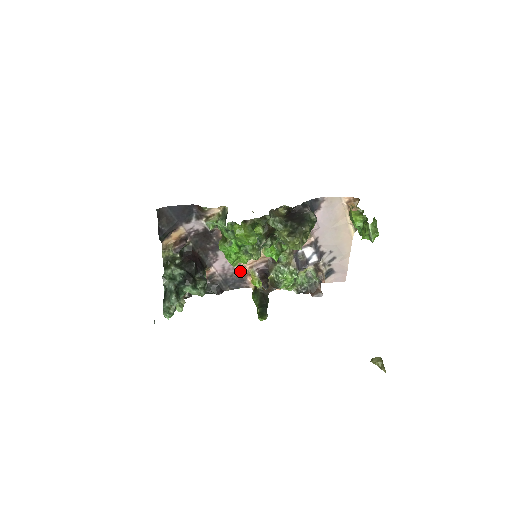
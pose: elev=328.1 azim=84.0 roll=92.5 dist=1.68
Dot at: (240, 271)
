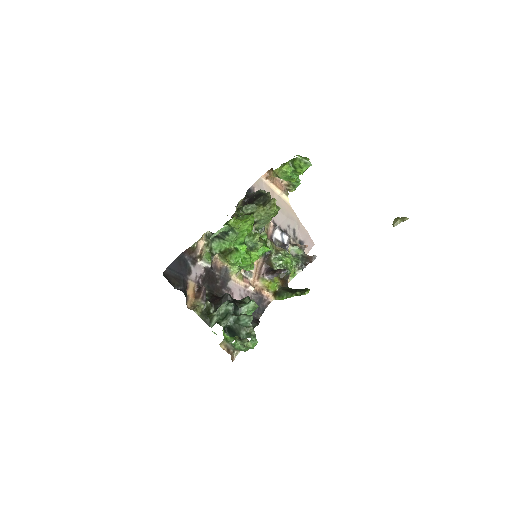
Dot at: (254, 291)
